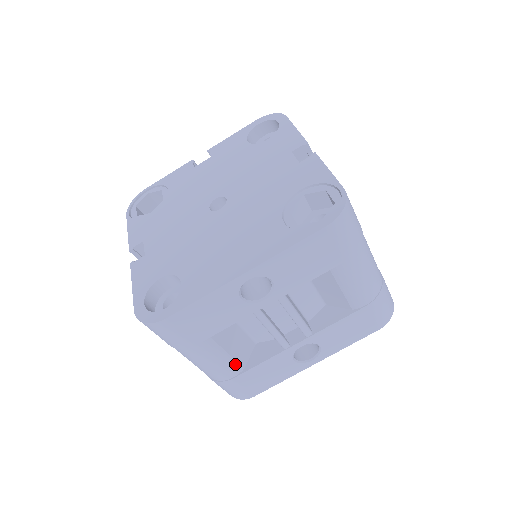
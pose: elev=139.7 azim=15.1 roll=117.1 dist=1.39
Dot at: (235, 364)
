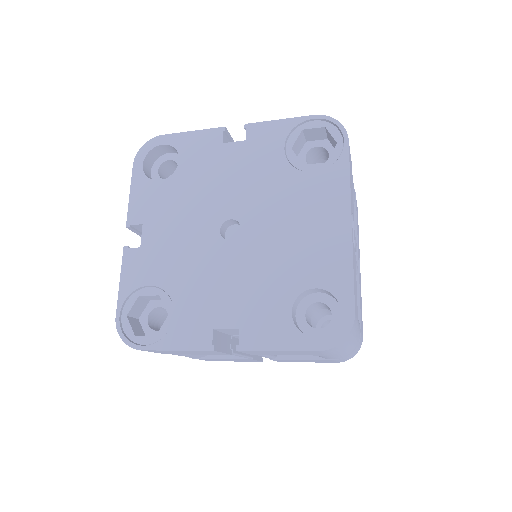
Dot at: occluded
